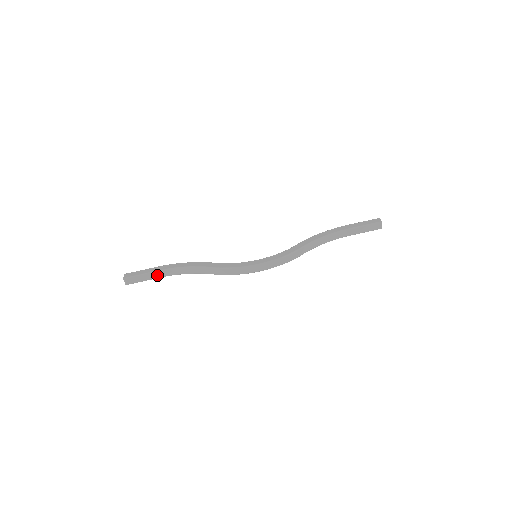
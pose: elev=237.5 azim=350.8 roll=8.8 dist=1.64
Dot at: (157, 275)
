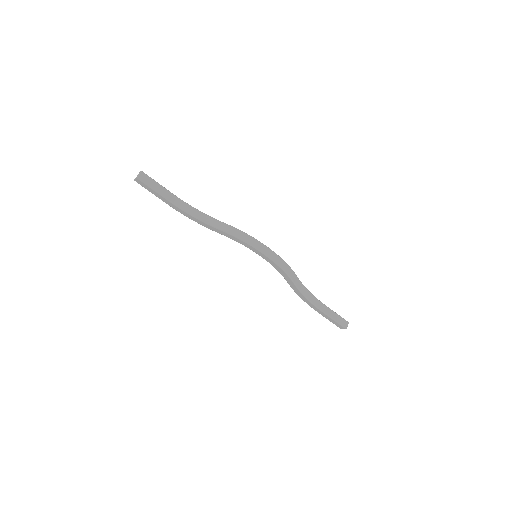
Dot at: (169, 196)
